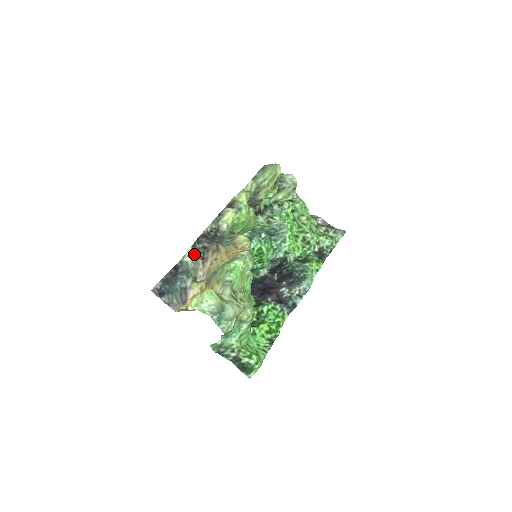
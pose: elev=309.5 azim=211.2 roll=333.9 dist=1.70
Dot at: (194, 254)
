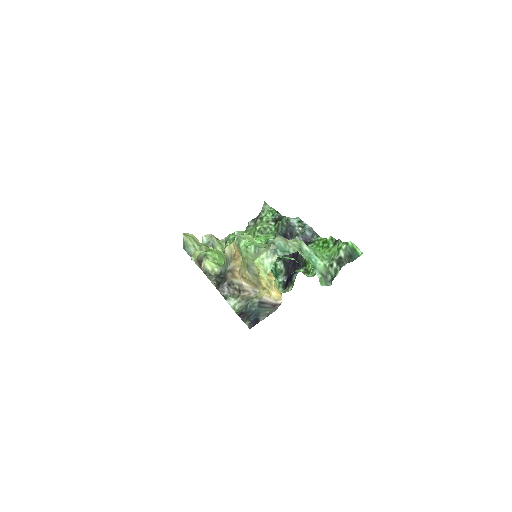
Dot at: (234, 299)
